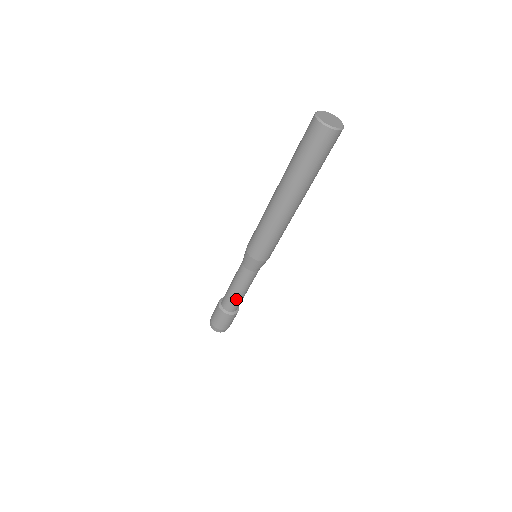
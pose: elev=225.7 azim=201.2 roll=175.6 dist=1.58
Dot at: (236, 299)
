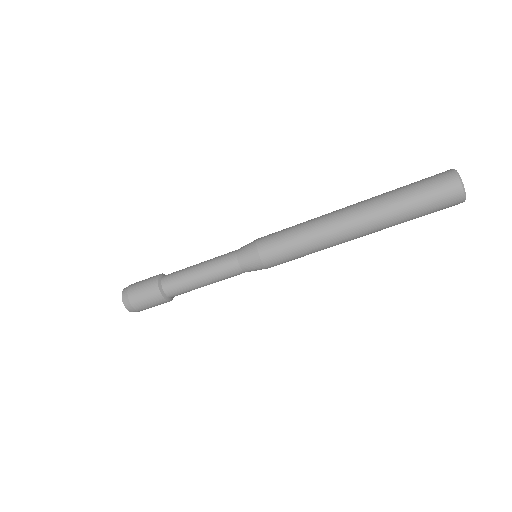
Dot at: (187, 282)
